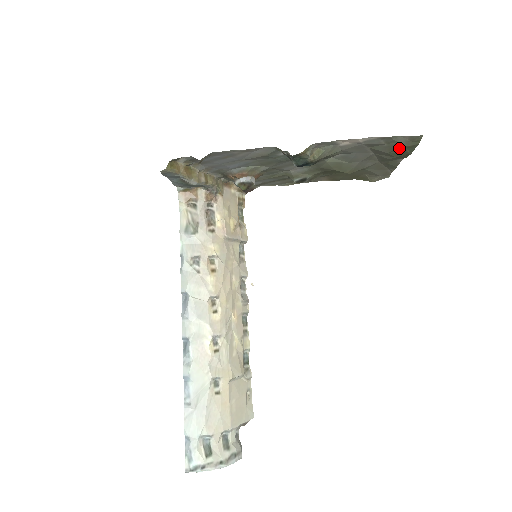
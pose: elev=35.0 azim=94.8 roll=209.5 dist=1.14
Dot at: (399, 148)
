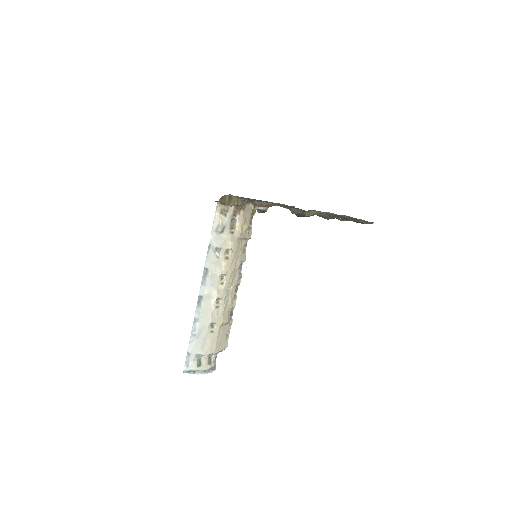
Dot at: (360, 222)
